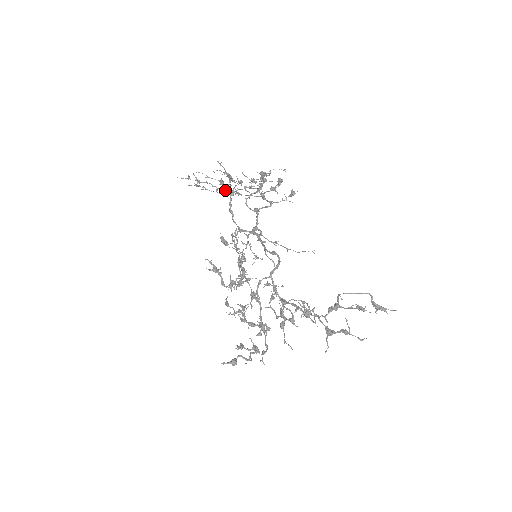
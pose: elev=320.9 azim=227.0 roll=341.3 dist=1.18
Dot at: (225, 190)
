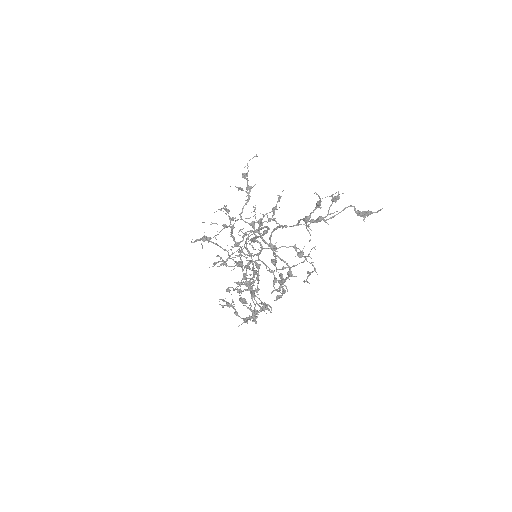
Dot at: (227, 226)
